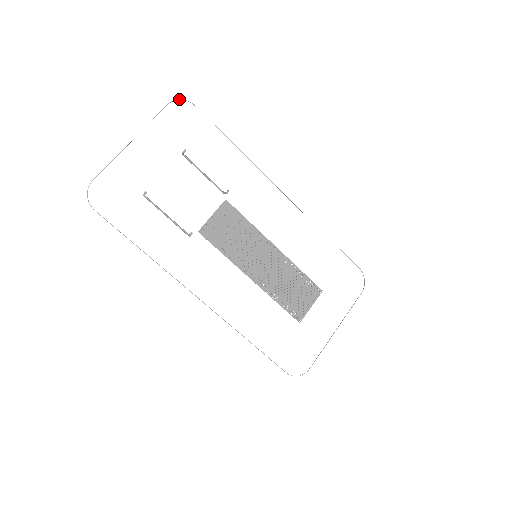
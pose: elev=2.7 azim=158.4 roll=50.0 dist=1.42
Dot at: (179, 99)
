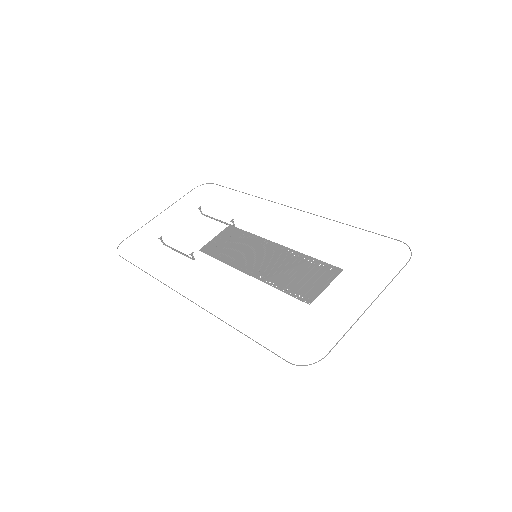
Dot at: (202, 184)
